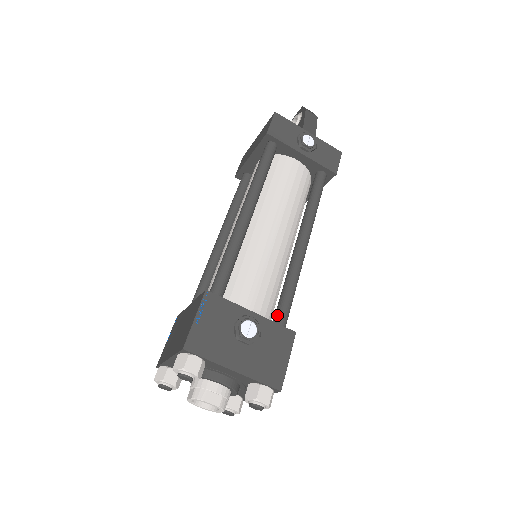
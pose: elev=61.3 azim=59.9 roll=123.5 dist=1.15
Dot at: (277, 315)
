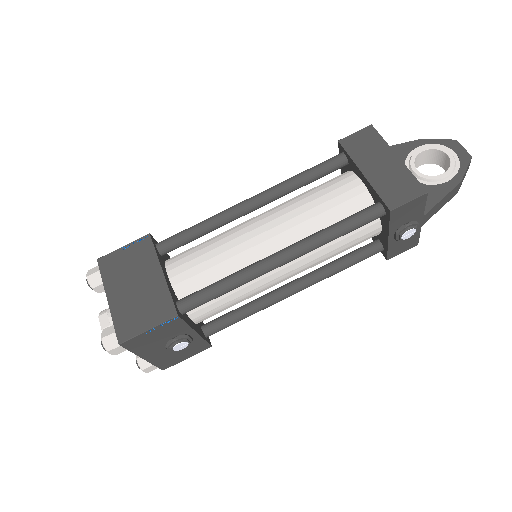
Dot at: (214, 327)
